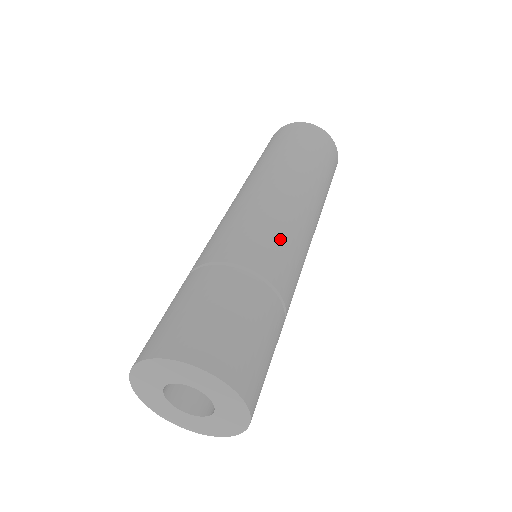
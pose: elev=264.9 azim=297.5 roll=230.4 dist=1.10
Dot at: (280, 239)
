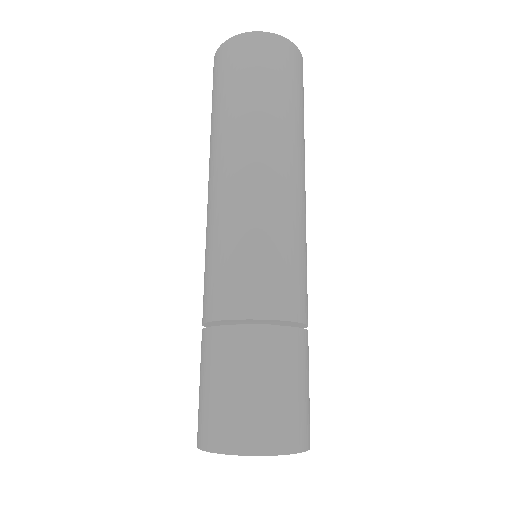
Dot at: (270, 258)
